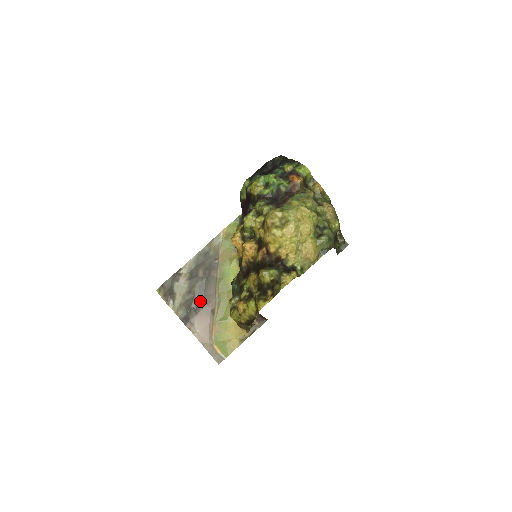
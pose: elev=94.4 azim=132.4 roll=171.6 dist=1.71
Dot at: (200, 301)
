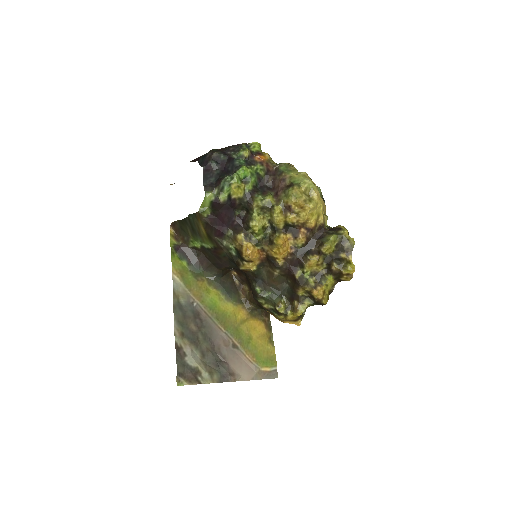
Dot at: (217, 350)
